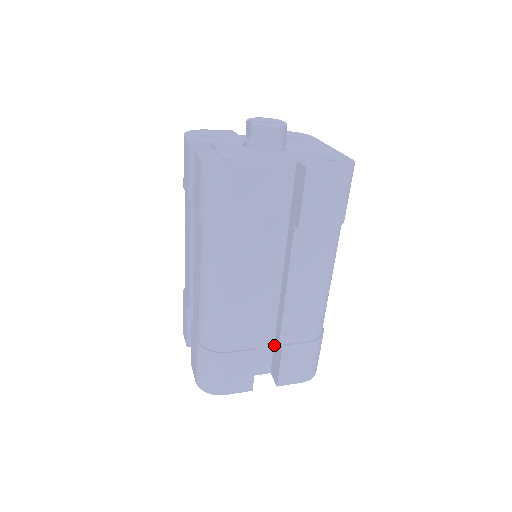
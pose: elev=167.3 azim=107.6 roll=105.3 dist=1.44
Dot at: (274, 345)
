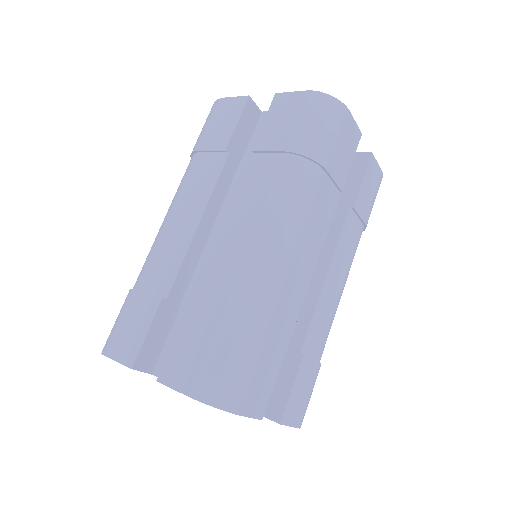
Dot at: occluded
